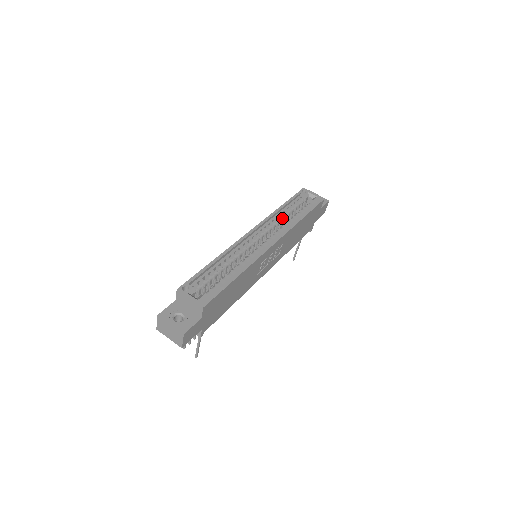
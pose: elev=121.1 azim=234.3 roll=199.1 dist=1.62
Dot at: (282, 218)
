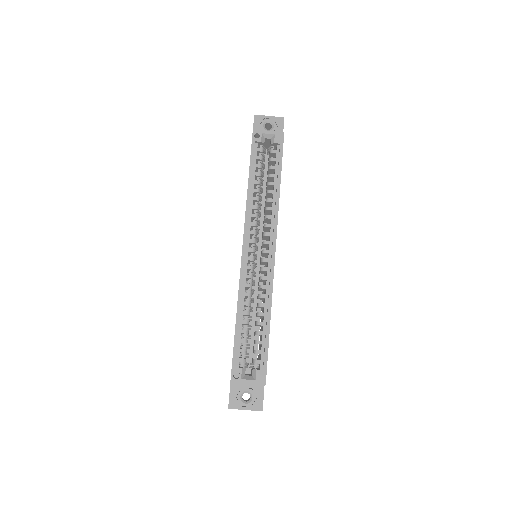
Dot at: (258, 199)
